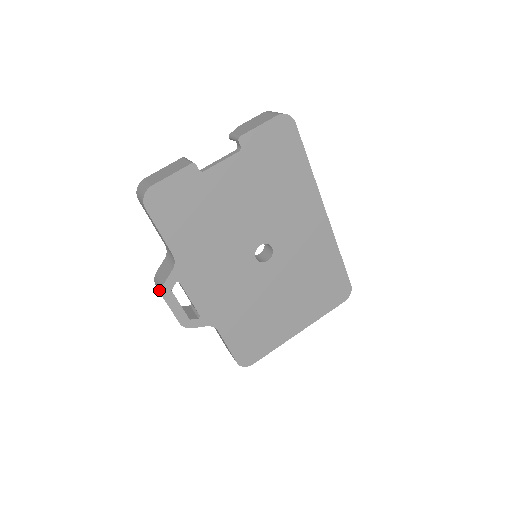
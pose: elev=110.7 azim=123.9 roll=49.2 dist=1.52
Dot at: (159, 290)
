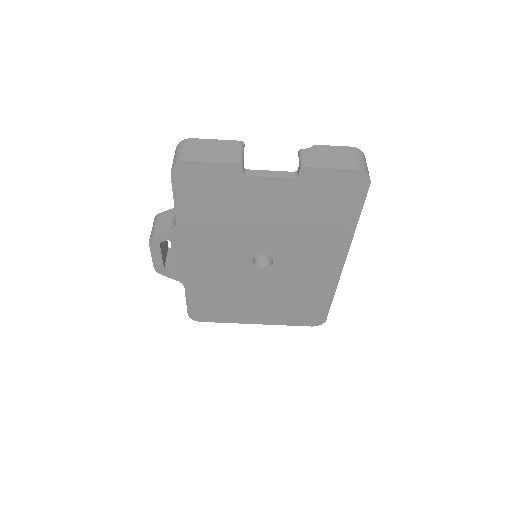
Dot at: (151, 234)
